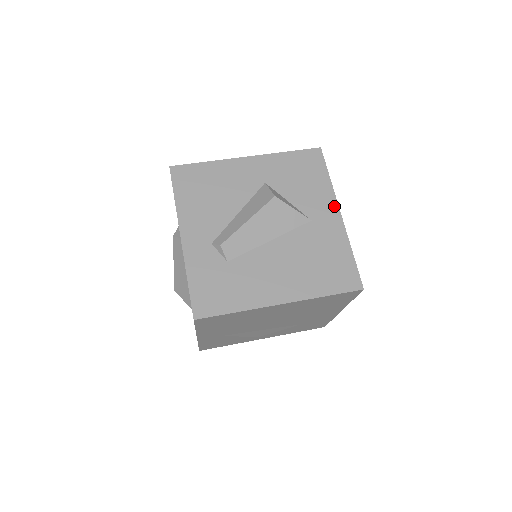
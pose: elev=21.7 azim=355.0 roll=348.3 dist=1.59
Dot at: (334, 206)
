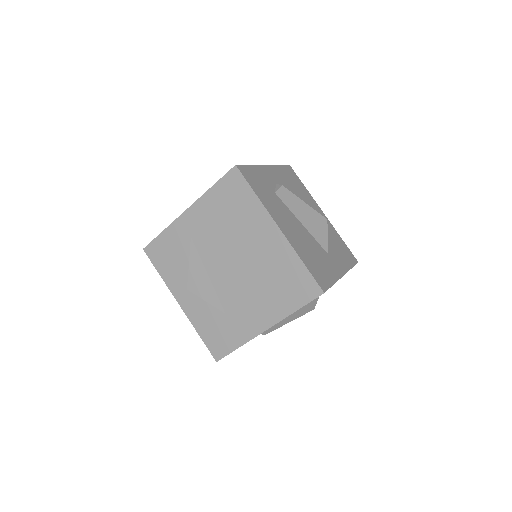
Dot at: (344, 270)
